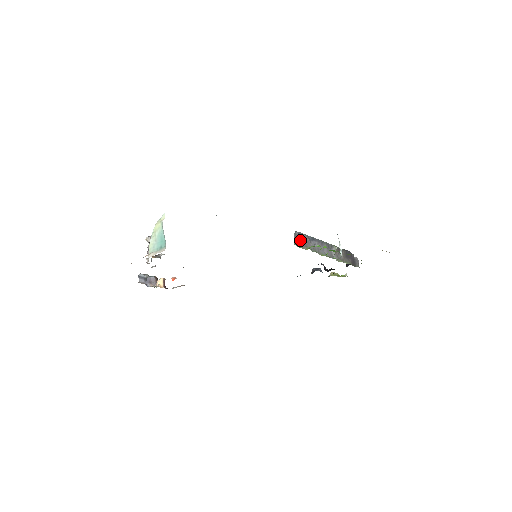
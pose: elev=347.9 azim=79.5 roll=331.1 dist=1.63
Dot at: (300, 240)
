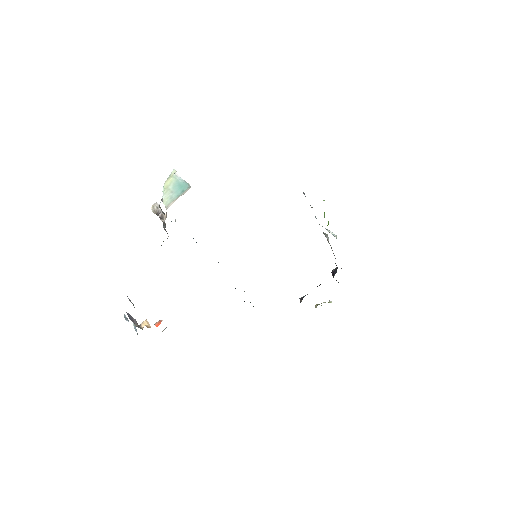
Dot at: occluded
